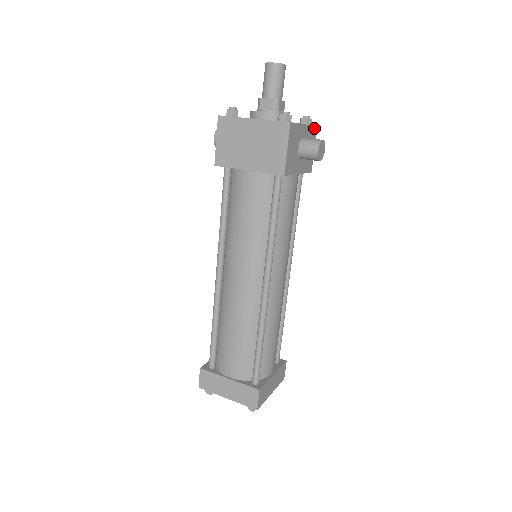
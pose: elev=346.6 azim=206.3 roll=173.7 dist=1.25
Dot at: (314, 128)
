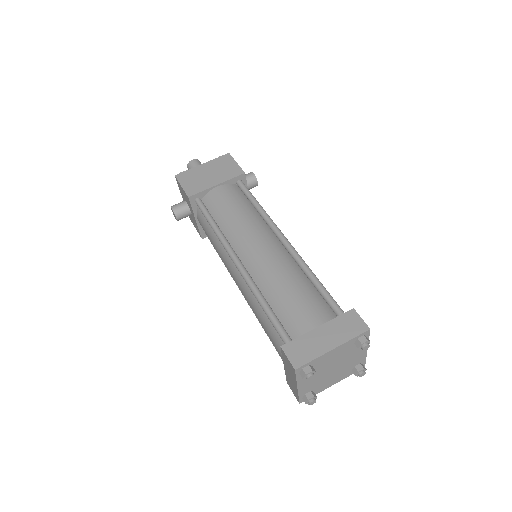
Dot at: occluded
